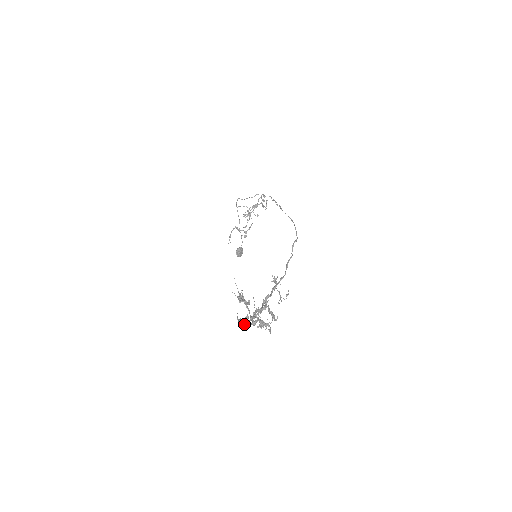
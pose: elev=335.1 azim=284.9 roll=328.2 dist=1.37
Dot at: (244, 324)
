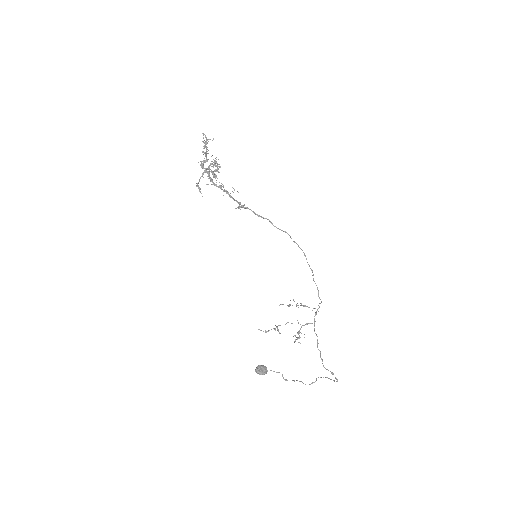
Dot at: (197, 185)
